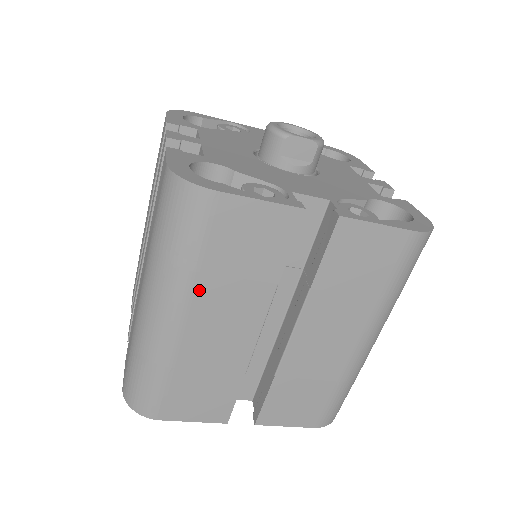
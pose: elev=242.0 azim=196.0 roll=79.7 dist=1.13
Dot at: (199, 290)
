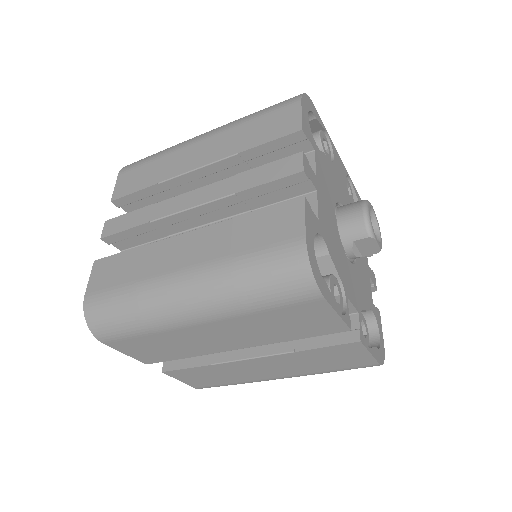
Dot at: (236, 320)
